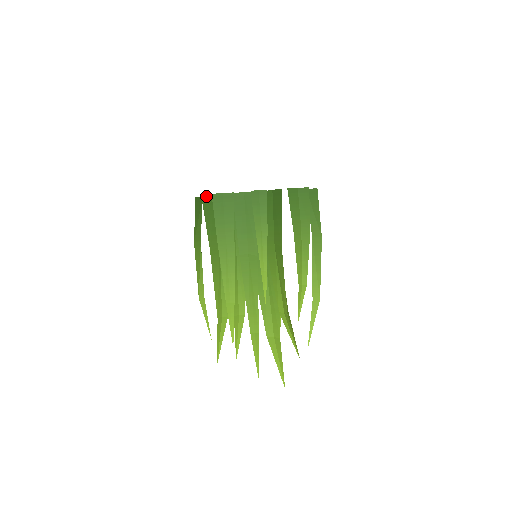
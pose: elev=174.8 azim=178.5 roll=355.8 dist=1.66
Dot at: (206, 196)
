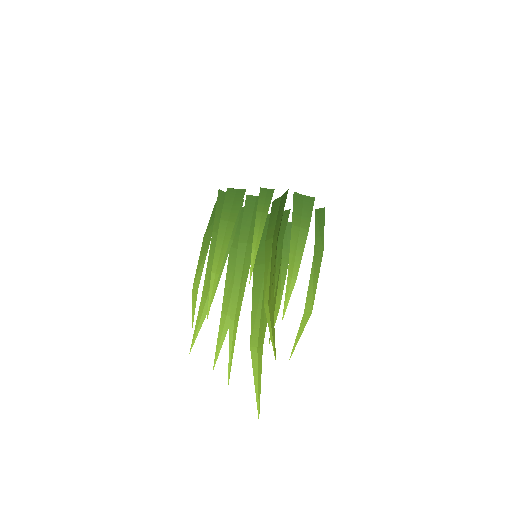
Dot at: (223, 192)
